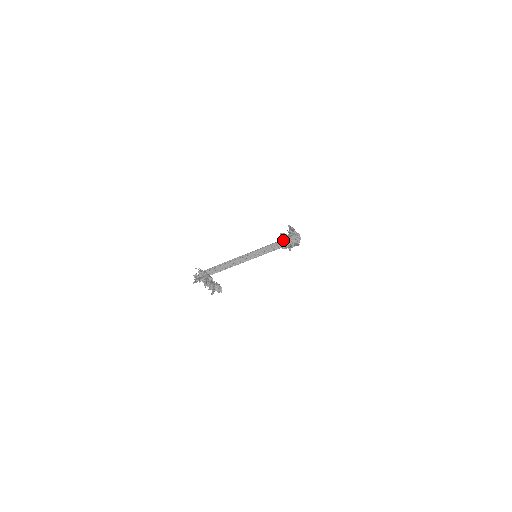
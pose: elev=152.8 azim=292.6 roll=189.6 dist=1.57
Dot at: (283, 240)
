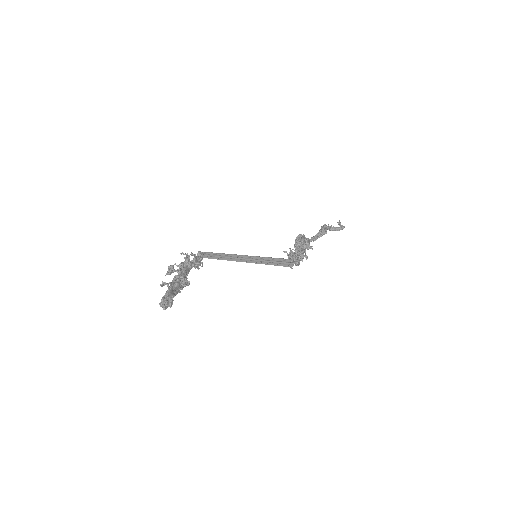
Dot at: (274, 259)
